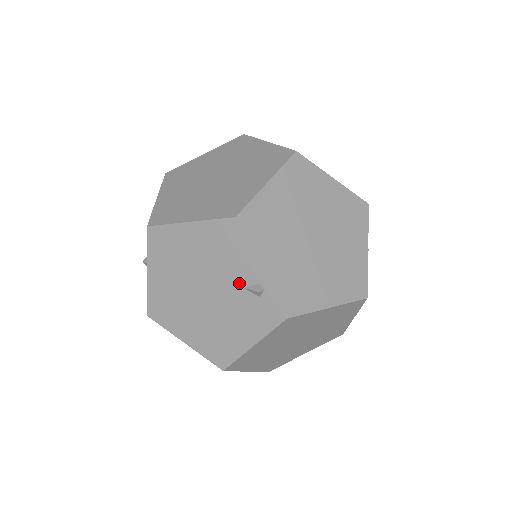
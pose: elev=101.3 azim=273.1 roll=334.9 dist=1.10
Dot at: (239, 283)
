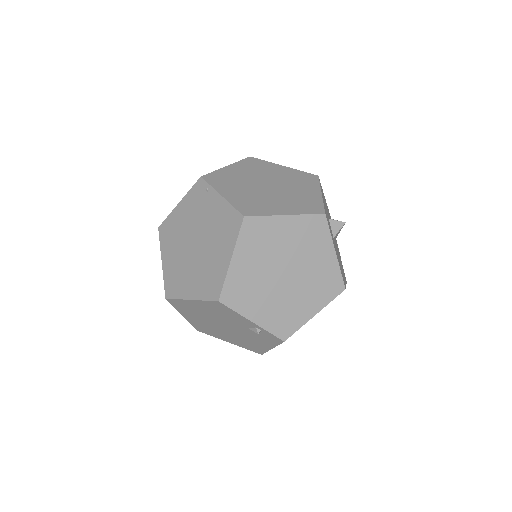
Dot at: (243, 326)
